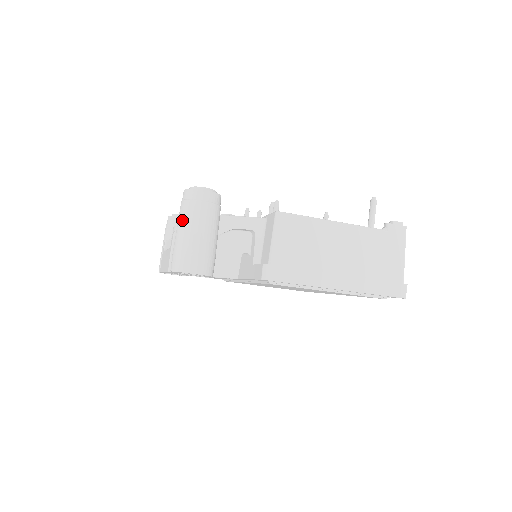
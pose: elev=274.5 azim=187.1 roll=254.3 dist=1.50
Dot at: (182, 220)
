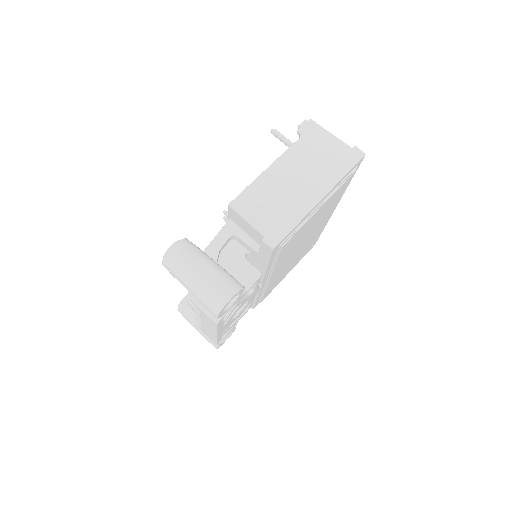
Dot at: (183, 280)
